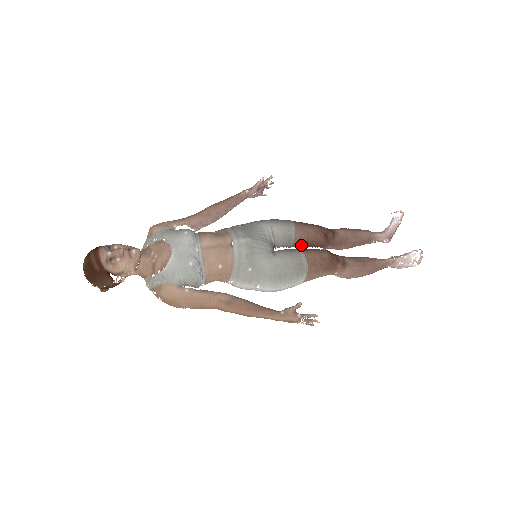
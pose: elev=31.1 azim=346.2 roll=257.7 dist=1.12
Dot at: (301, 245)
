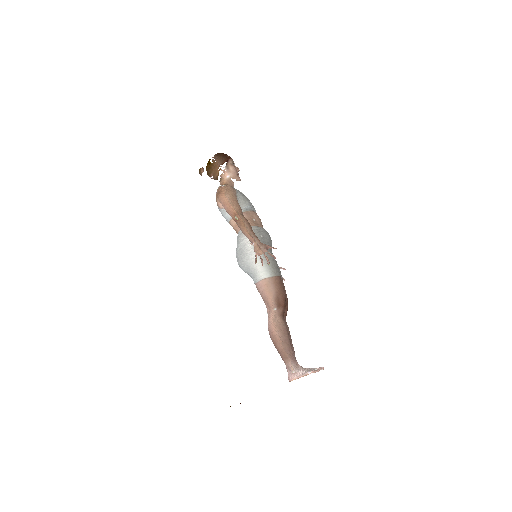
Dot at: occluded
